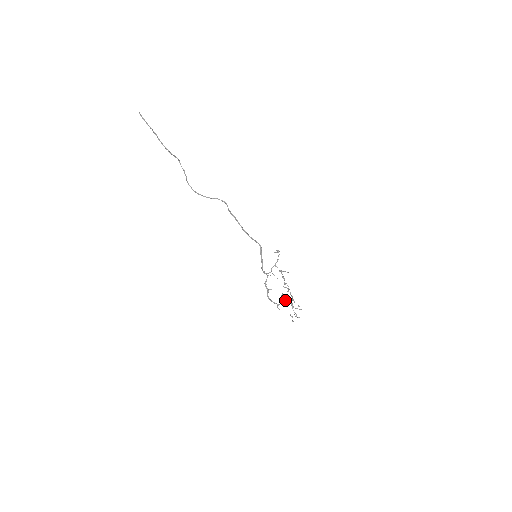
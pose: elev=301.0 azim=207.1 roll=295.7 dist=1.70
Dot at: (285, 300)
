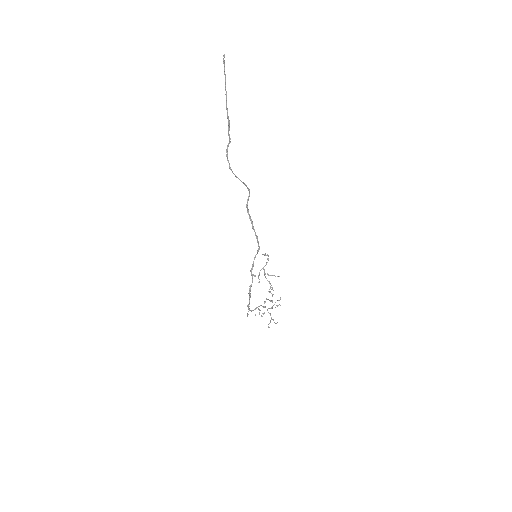
Dot at: occluded
